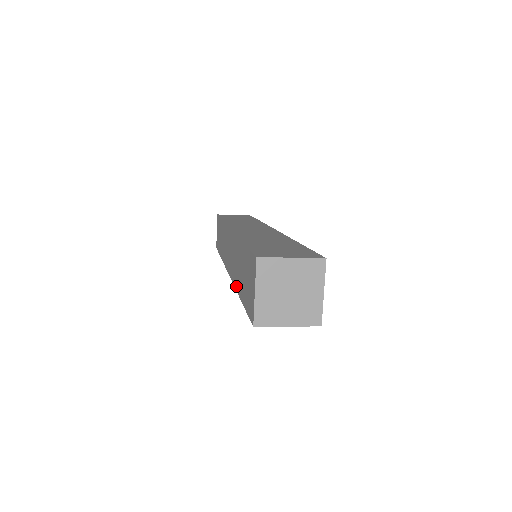
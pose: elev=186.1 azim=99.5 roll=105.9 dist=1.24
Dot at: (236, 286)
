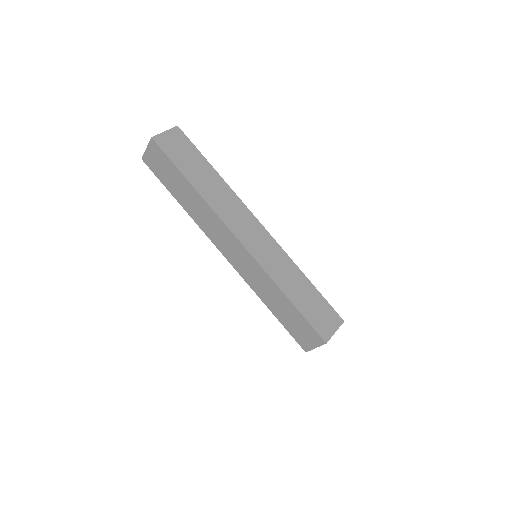
Dot at: (260, 296)
